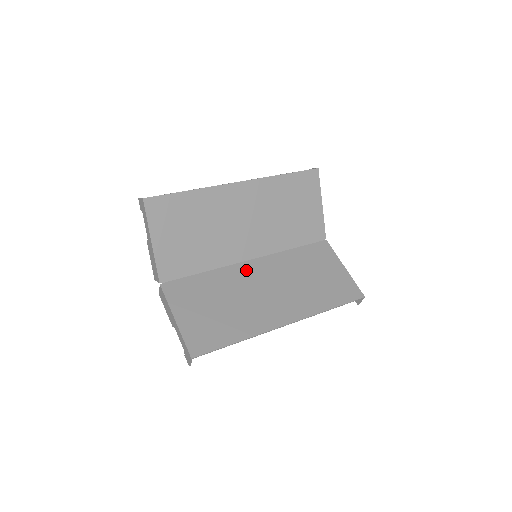
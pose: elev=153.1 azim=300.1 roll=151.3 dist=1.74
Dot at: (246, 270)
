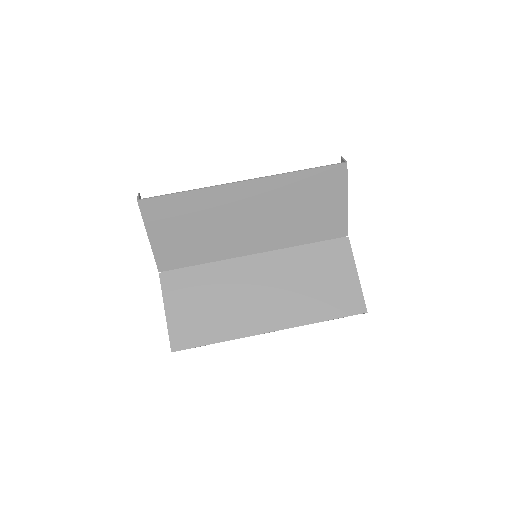
Dot at: (246, 266)
